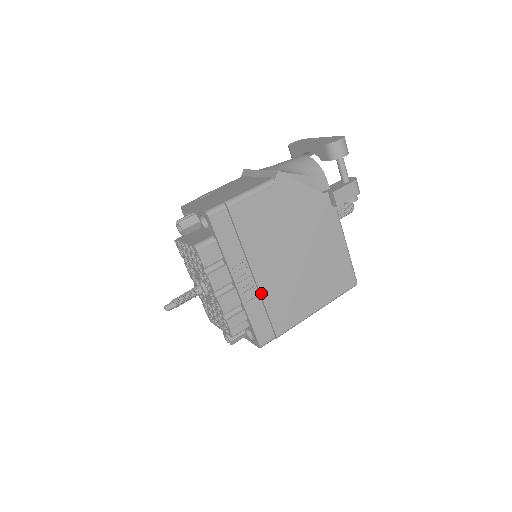
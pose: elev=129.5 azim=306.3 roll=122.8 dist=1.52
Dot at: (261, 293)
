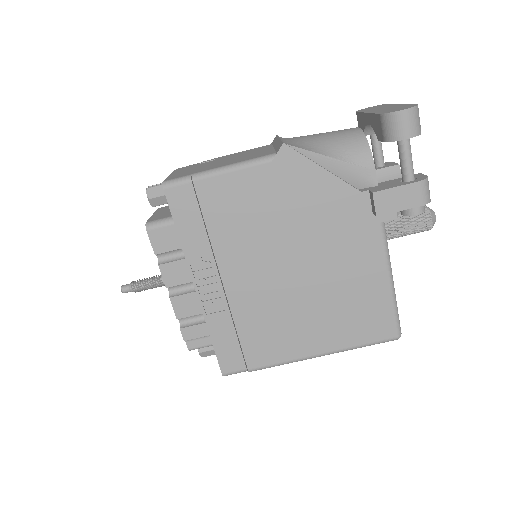
Dot at: (231, 308)
